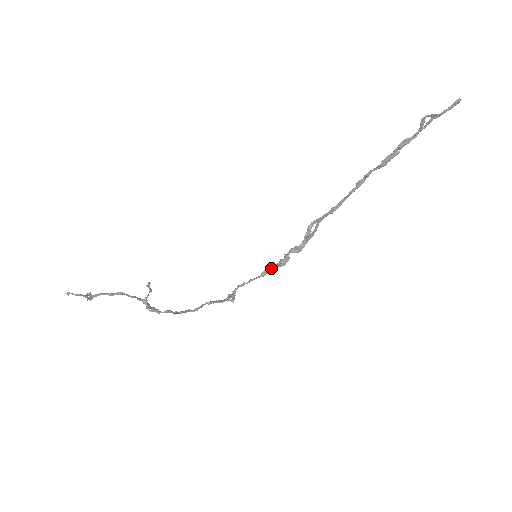
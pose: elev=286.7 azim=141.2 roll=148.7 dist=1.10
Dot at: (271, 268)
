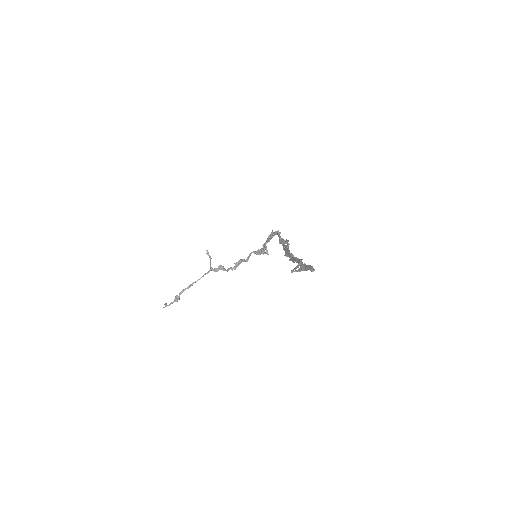
Dot at: (279, 237)
